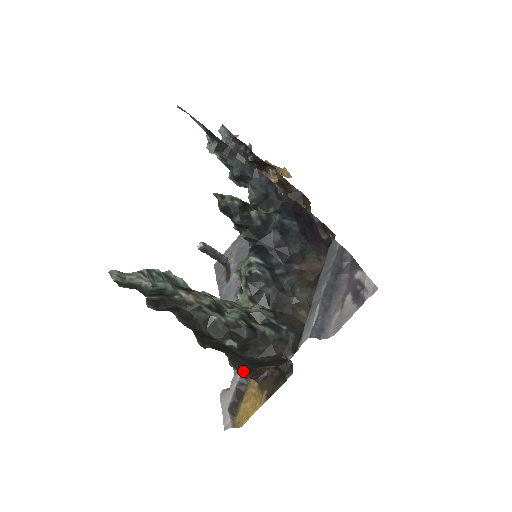
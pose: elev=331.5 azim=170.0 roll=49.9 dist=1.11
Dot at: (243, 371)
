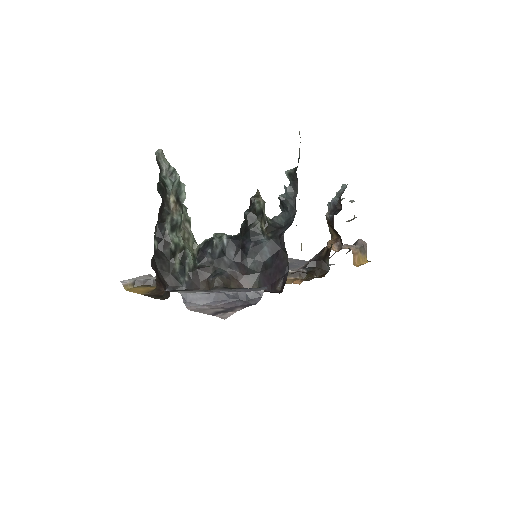
Dot at: occluded
